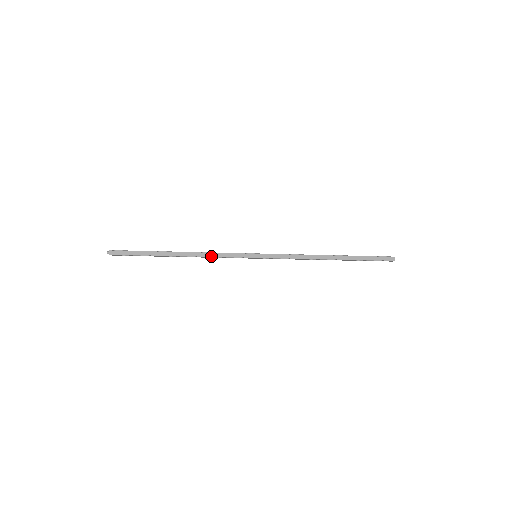
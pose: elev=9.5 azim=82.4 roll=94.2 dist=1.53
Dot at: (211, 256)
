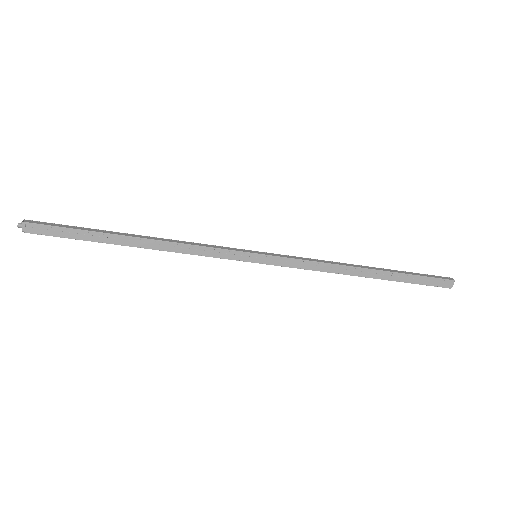
Dot at: (188, 244)
